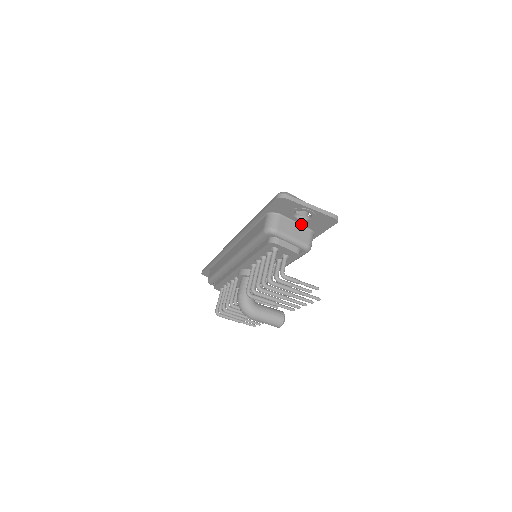
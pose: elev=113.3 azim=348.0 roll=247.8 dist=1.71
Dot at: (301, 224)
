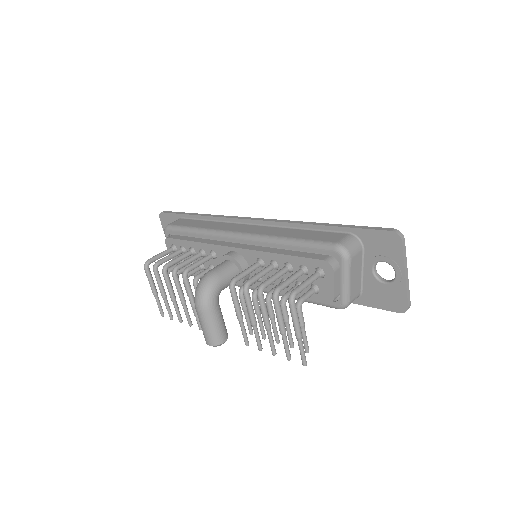
Dot at: (363, 277)
